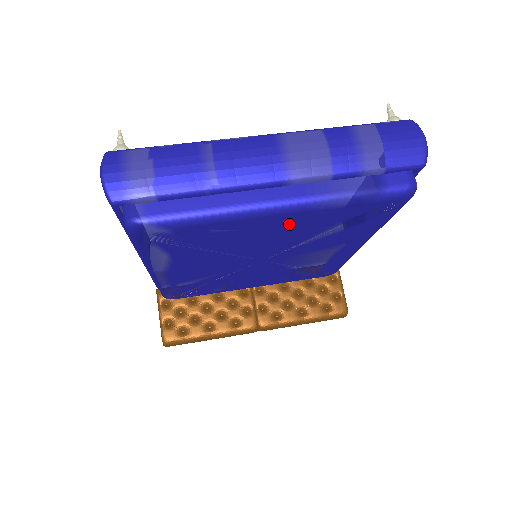
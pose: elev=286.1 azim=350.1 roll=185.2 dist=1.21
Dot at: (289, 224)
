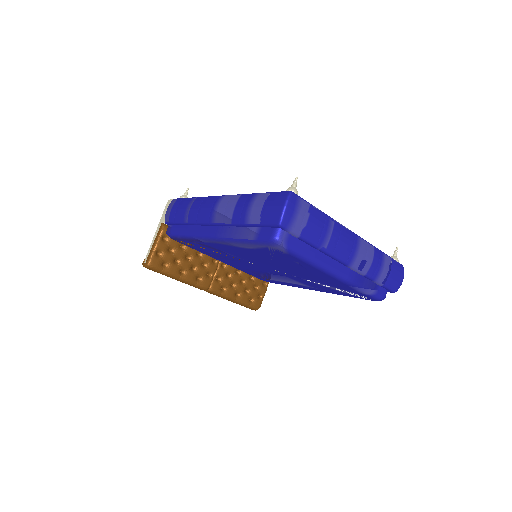
Dot at: (324, 278)
